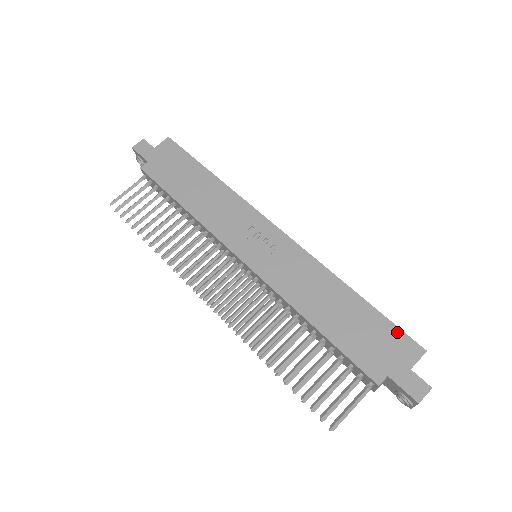
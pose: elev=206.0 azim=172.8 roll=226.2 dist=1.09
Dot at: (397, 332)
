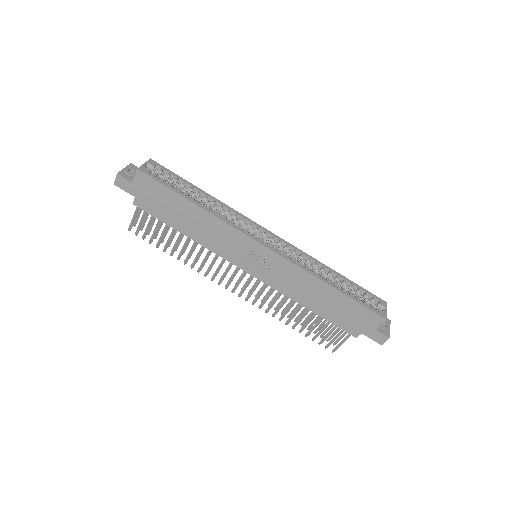
Dot at: (366, 311)
